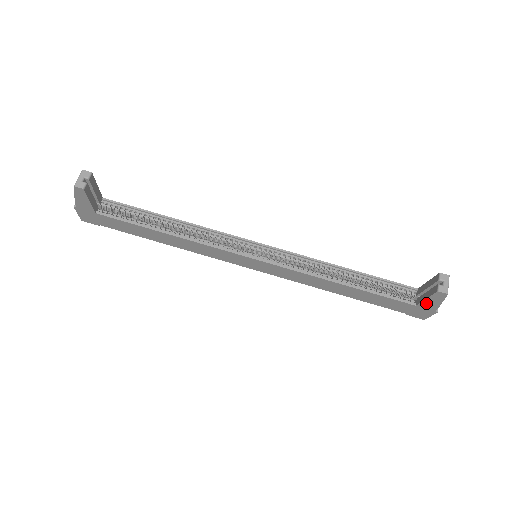
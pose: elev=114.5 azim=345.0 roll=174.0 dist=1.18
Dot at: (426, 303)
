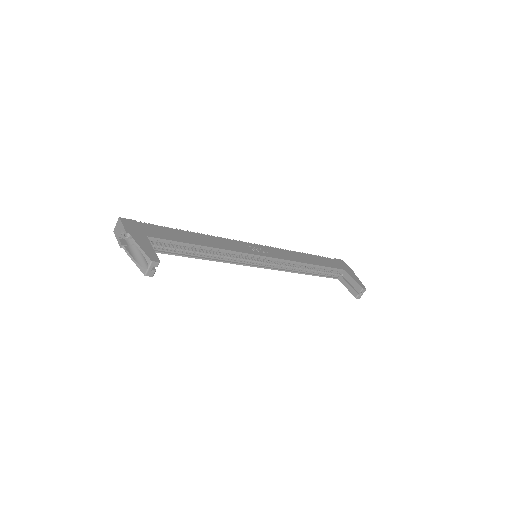
Dot at: (345, 285)
